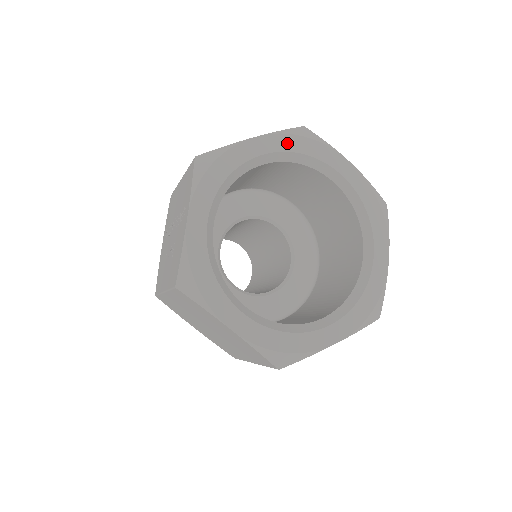
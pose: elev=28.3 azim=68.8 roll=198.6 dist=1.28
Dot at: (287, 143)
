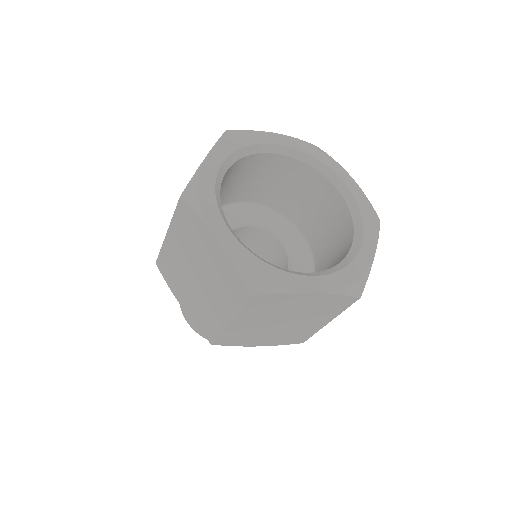
Dot at: (301, 146)
